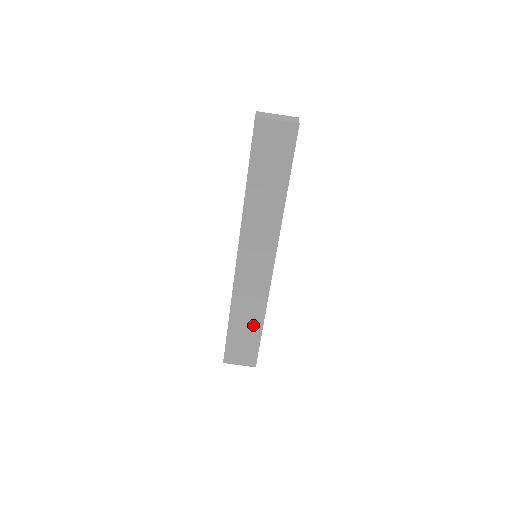
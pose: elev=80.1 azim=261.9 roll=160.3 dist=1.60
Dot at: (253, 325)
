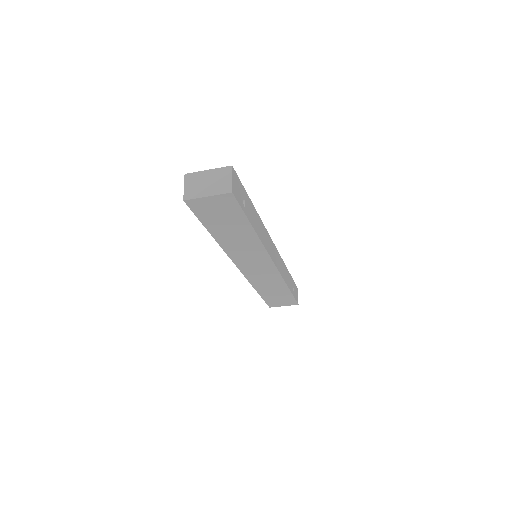
Dot at: (280, 291)
